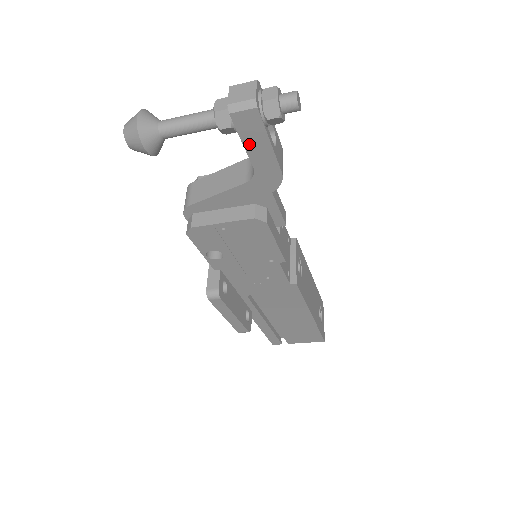
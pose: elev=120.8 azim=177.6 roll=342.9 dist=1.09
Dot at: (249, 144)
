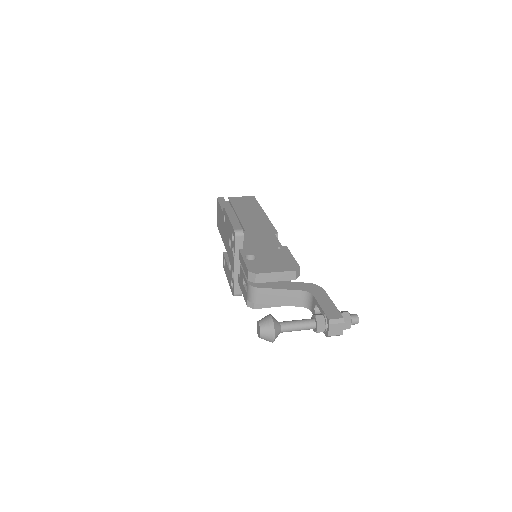
Dot at: occluded
